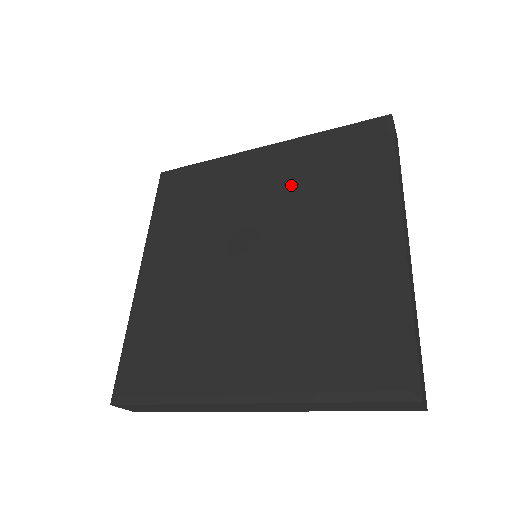
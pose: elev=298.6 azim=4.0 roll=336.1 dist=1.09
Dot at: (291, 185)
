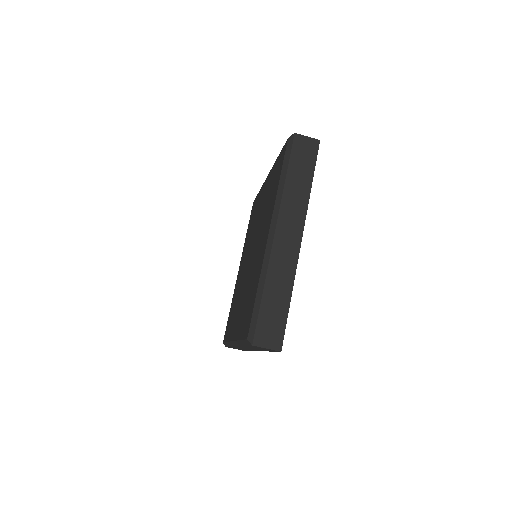
Dot at: (264, 204)
